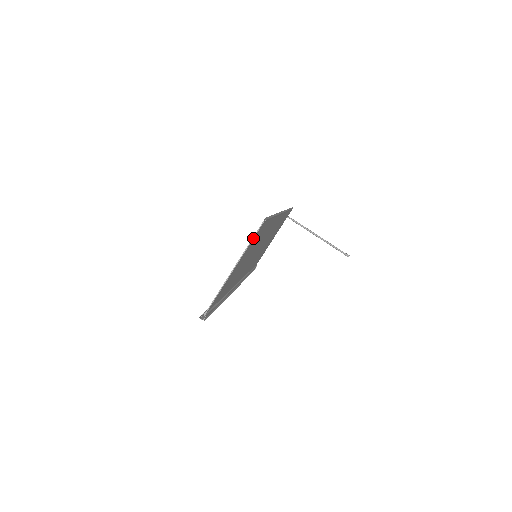
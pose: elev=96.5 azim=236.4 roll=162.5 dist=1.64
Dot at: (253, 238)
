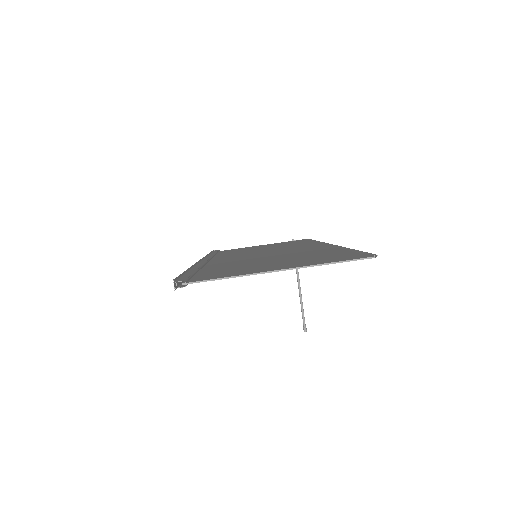
Dot at: (341, 262)
